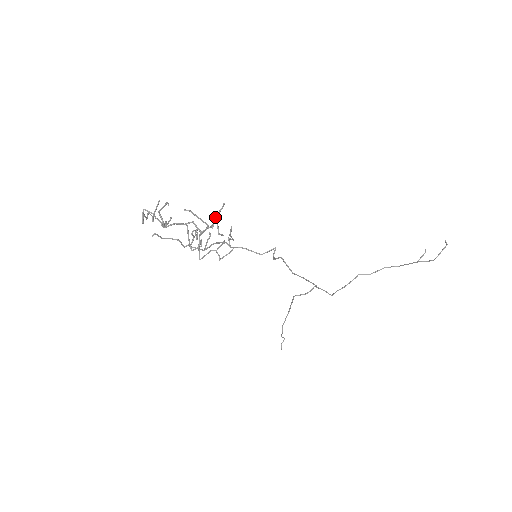
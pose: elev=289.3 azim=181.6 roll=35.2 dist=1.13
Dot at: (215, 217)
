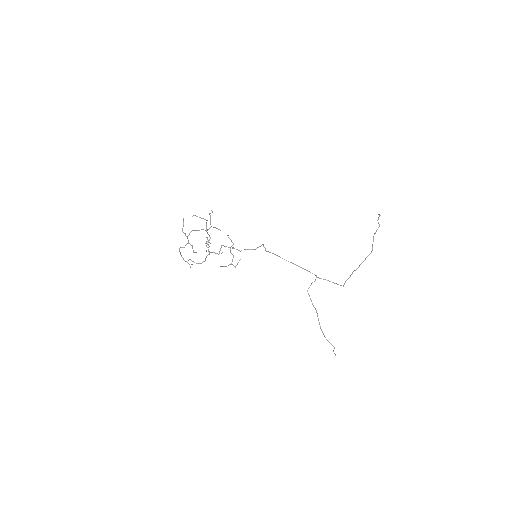
Dot at: (210, 217)
